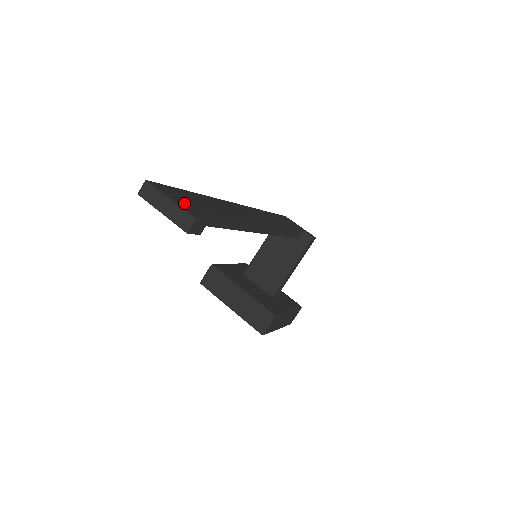
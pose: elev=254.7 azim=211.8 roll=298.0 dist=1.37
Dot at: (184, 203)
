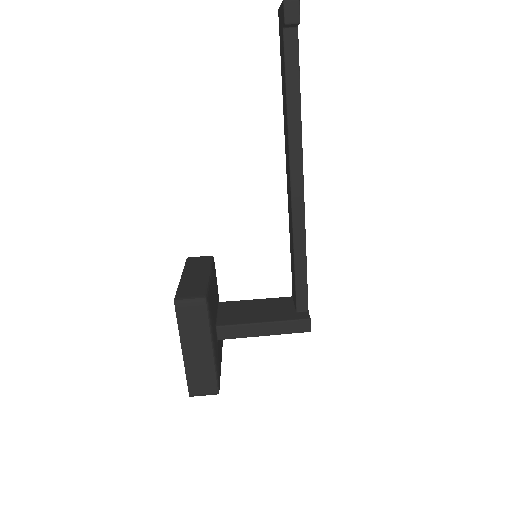
Dot at: occluded
